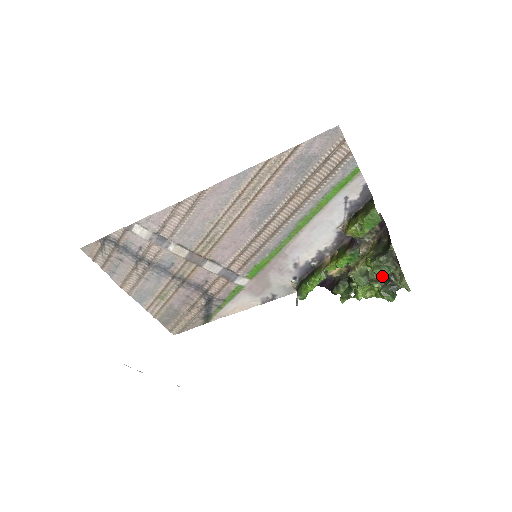
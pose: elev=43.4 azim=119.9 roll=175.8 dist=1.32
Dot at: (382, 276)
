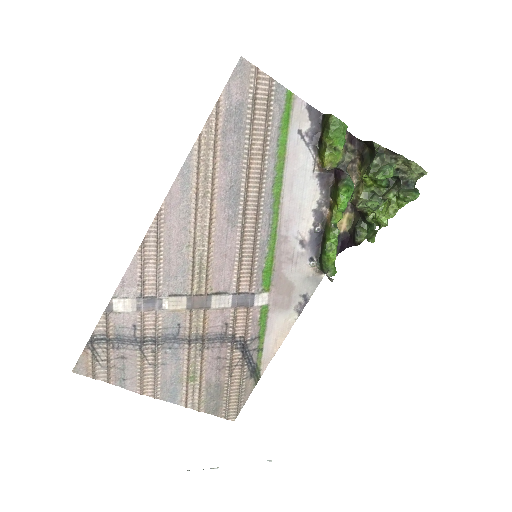
Dot at: (390, 184)
